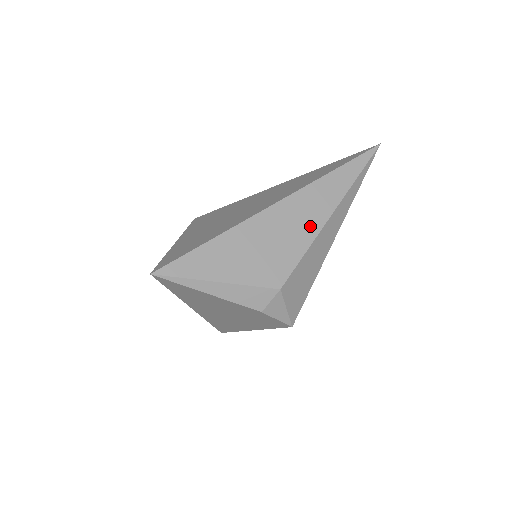
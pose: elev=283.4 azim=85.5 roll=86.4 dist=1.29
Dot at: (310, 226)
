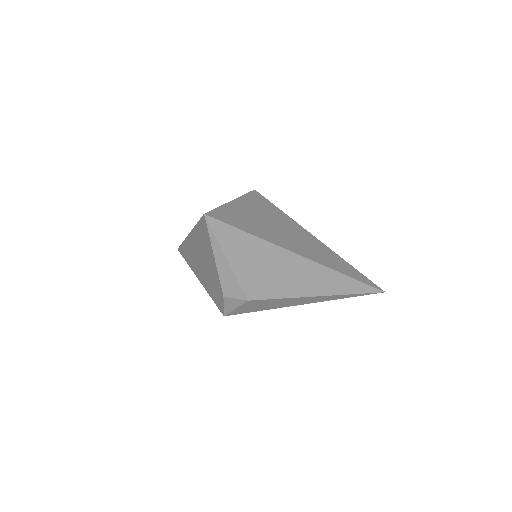
Dot at: (302, 289)
